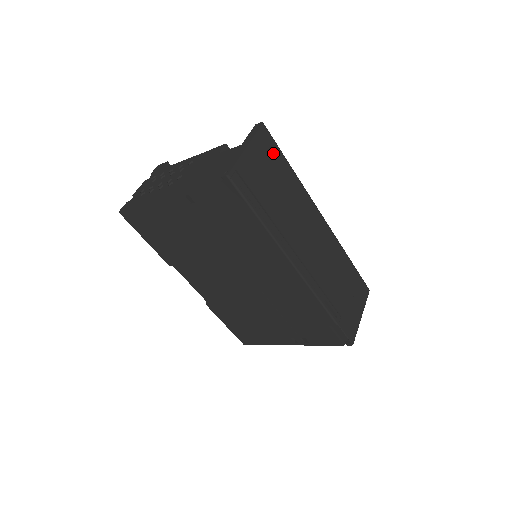
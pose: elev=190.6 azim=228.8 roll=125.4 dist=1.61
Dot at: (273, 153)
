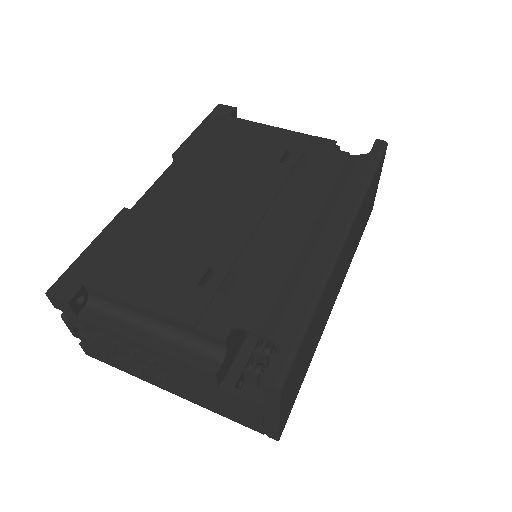
Dot at: (297, 362)
